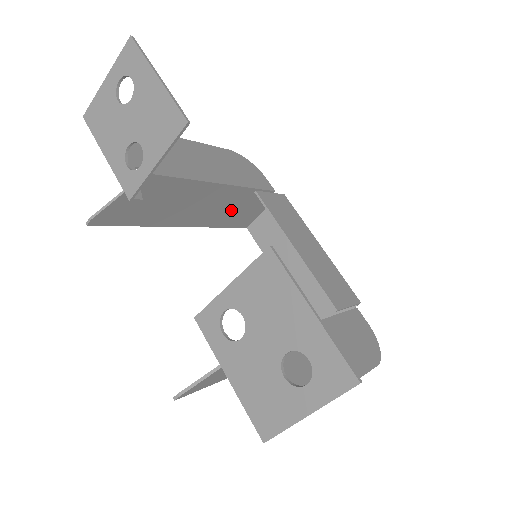
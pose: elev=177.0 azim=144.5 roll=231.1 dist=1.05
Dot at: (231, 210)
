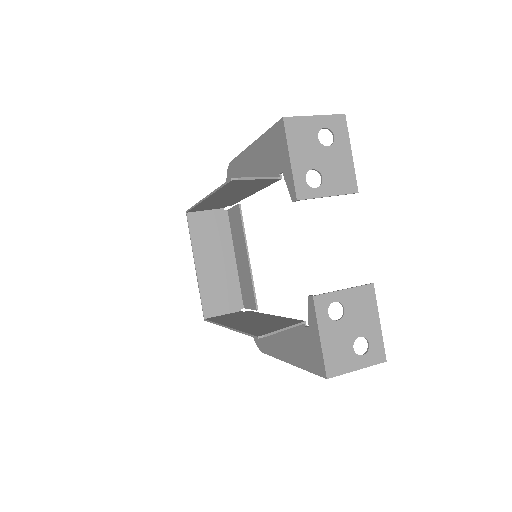
Dot at: (216, 203)
